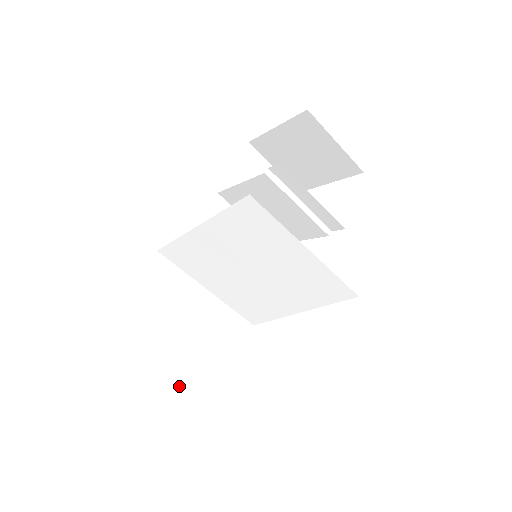
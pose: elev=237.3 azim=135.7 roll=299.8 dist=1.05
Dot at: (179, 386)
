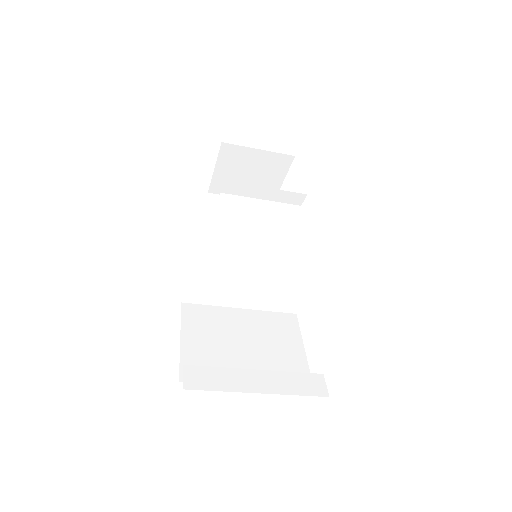
Dot at: (260, 376)
